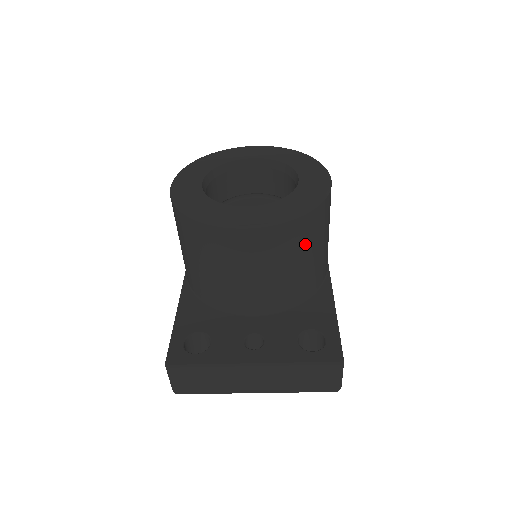
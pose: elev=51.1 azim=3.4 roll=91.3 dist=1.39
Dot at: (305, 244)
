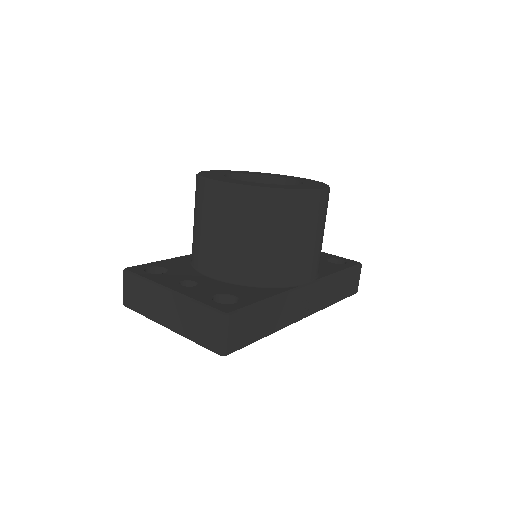
Dot at: (262, 221)
